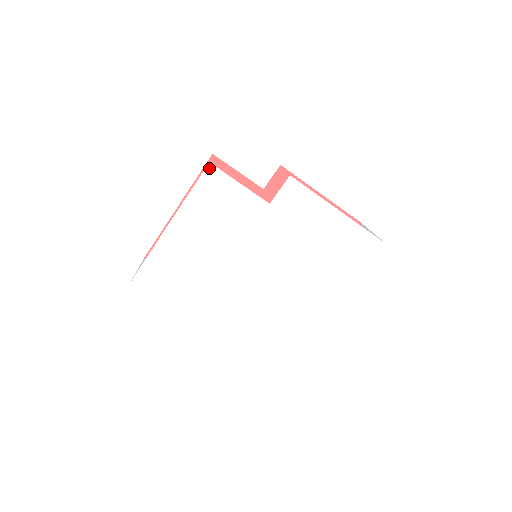
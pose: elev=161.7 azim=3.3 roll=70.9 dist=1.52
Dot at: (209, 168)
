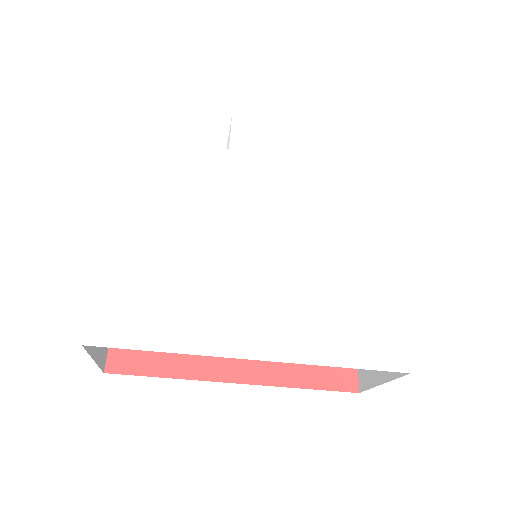
Dot at: (131, 140)
